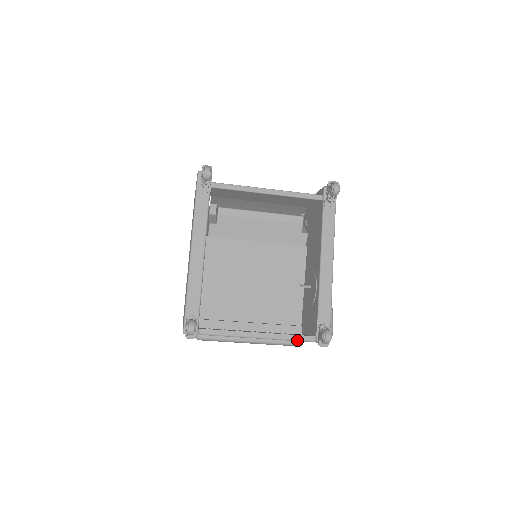
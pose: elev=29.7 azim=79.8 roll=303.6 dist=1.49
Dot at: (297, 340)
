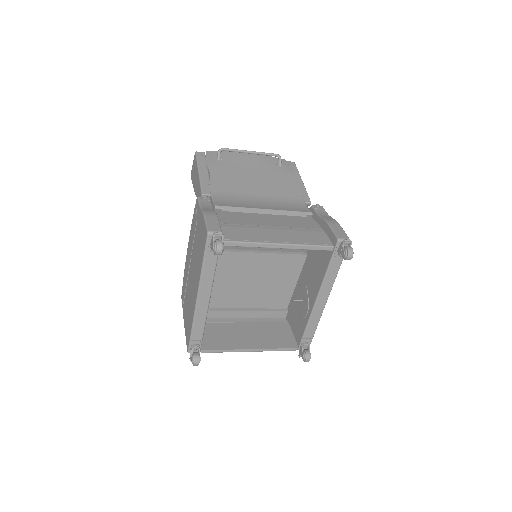
Dot at: occluded
